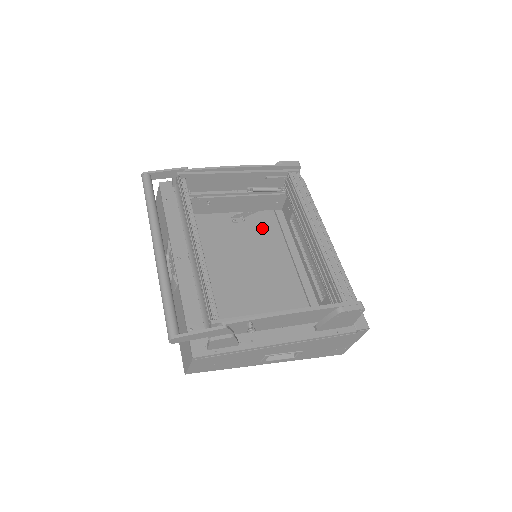
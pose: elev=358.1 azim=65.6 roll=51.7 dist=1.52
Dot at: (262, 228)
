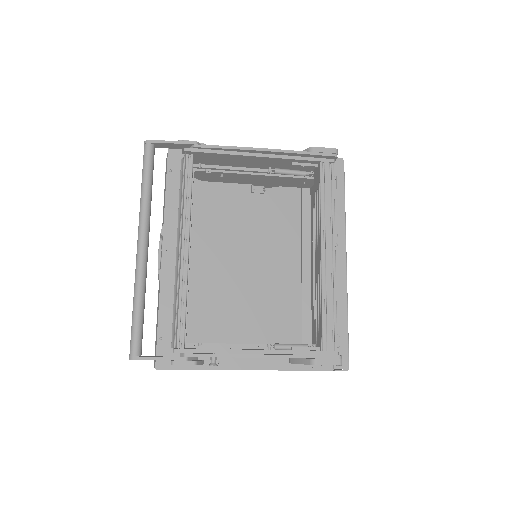
Dot at: (284, 203)
